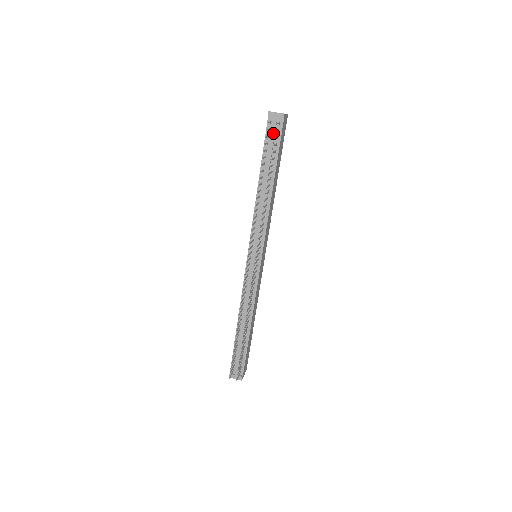
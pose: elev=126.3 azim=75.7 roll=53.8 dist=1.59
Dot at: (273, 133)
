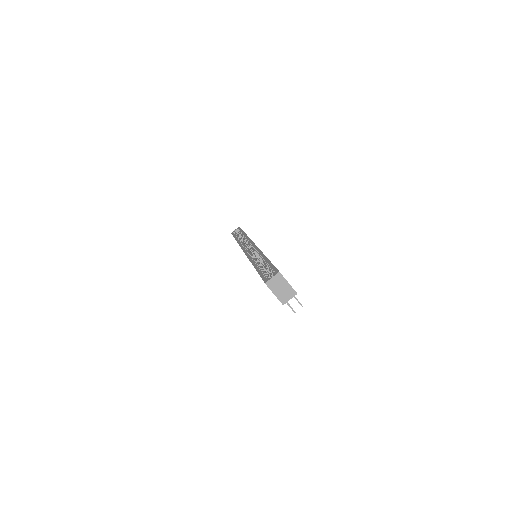
Dot at: occluded
